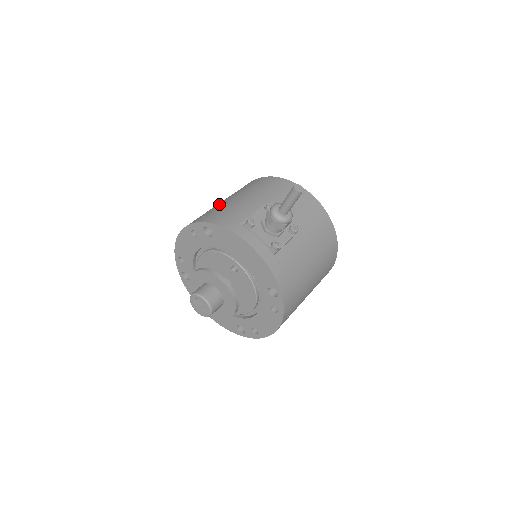
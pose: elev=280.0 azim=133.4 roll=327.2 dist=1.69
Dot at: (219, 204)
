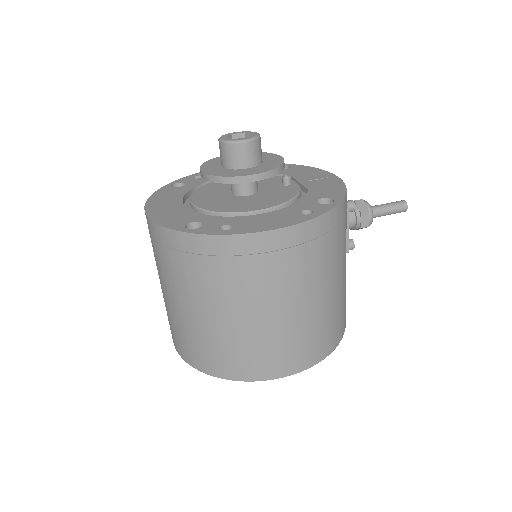
Dot at: occluded
